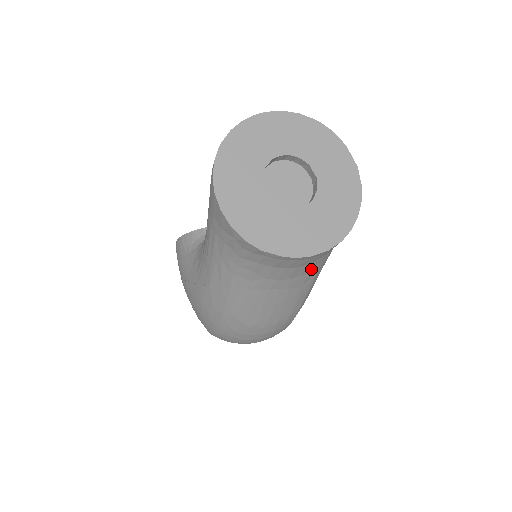
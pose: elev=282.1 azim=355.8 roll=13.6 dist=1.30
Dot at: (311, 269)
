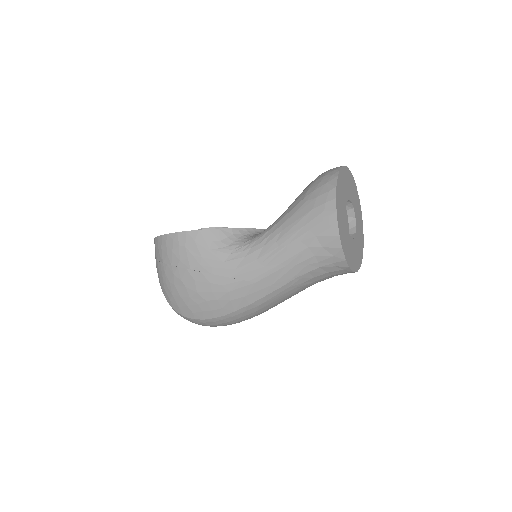
Dot at: occluded
